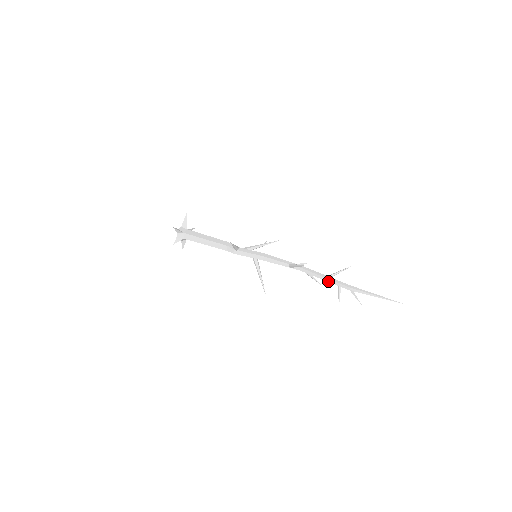
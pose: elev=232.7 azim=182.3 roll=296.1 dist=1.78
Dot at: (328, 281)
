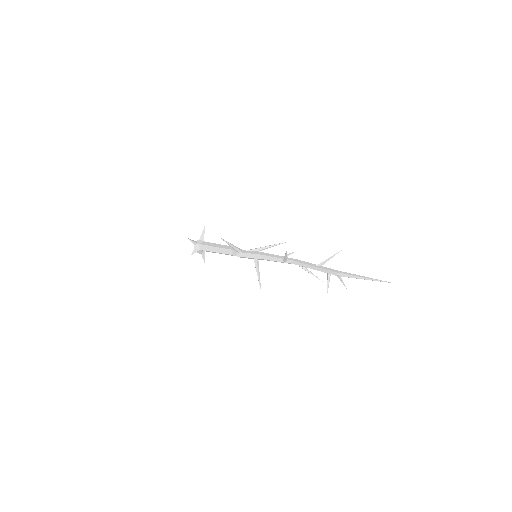
Dot at: (317, 270)
